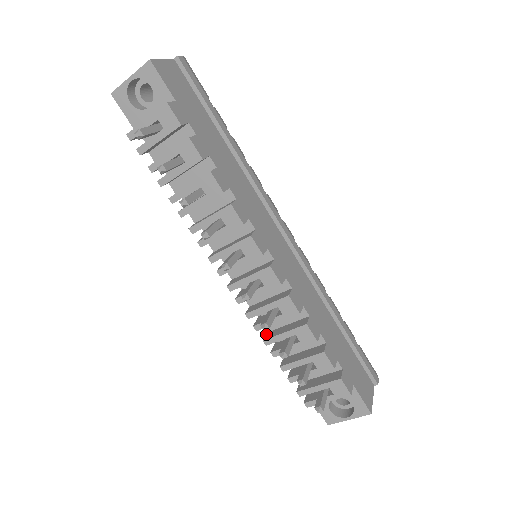
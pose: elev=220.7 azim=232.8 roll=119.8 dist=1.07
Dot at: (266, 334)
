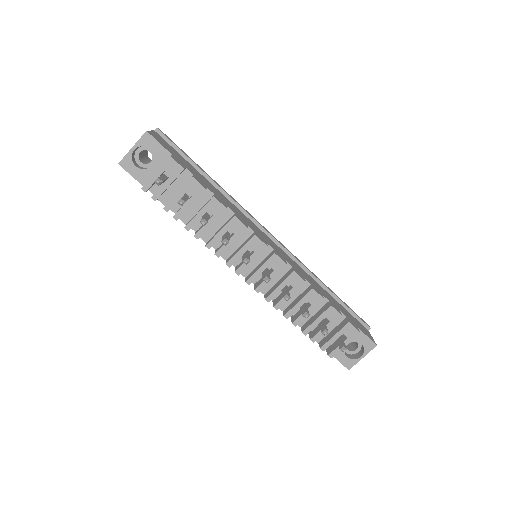
Dot at: (283, 312)
